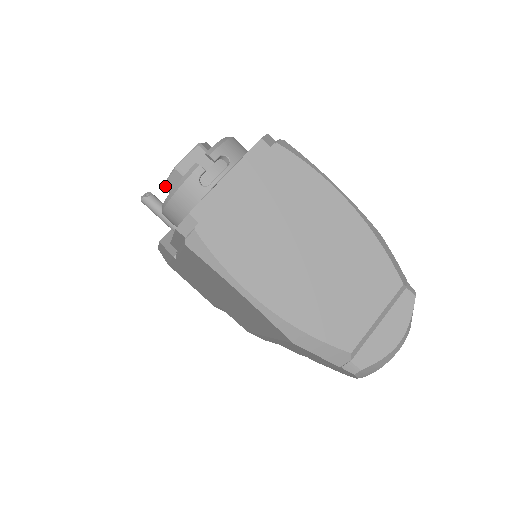
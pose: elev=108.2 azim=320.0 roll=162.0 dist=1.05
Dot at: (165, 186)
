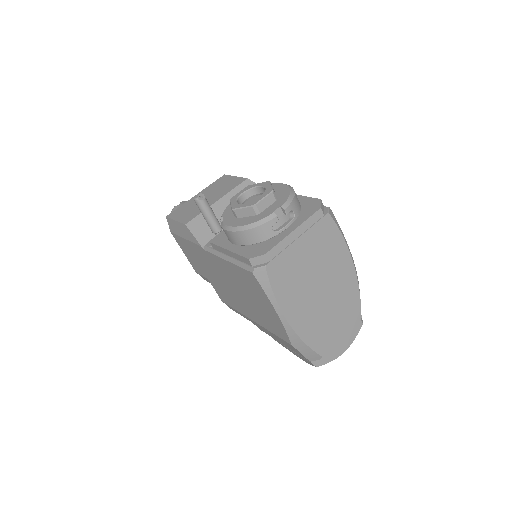
Dot at: (235, 211)
